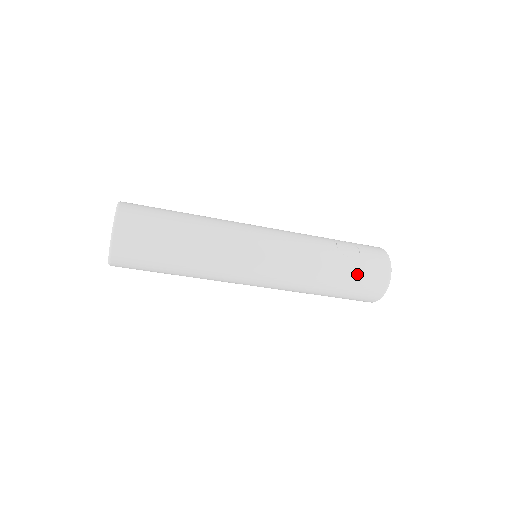
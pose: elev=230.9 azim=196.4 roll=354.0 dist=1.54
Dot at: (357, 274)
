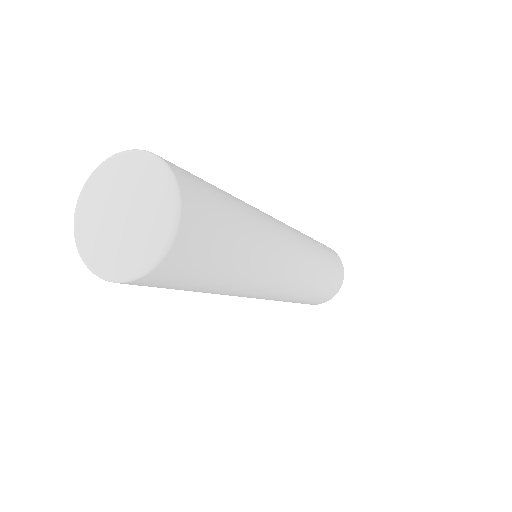
Dot at: (334, 270)
